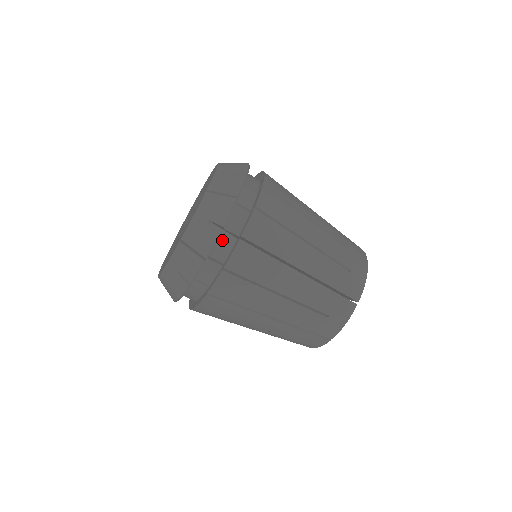
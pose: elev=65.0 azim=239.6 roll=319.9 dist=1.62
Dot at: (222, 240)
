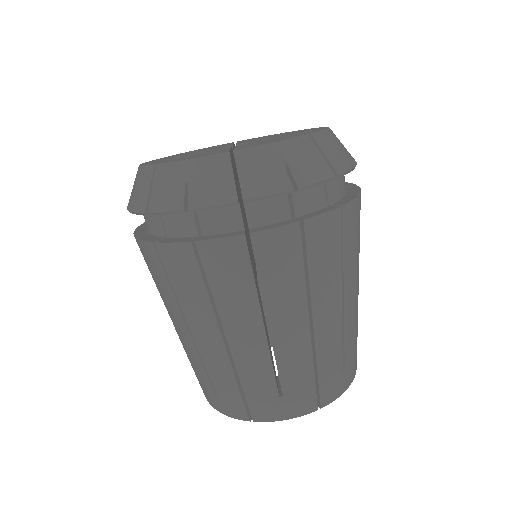
Dot at: (339, 180)
